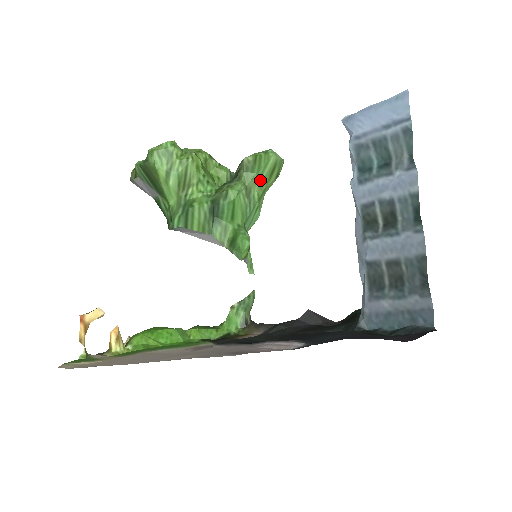
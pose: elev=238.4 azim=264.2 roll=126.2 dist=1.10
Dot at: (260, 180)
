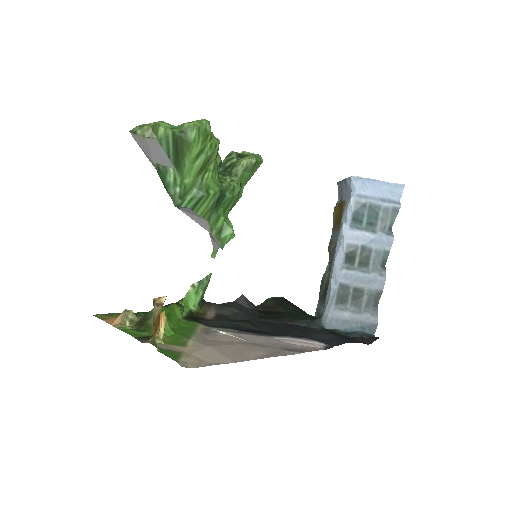
Dot at: (247, 179)
